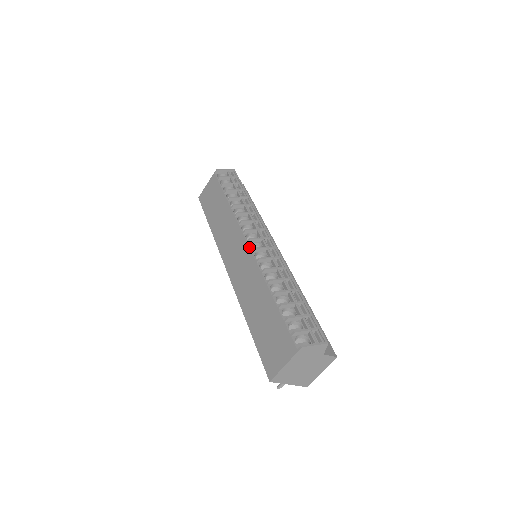
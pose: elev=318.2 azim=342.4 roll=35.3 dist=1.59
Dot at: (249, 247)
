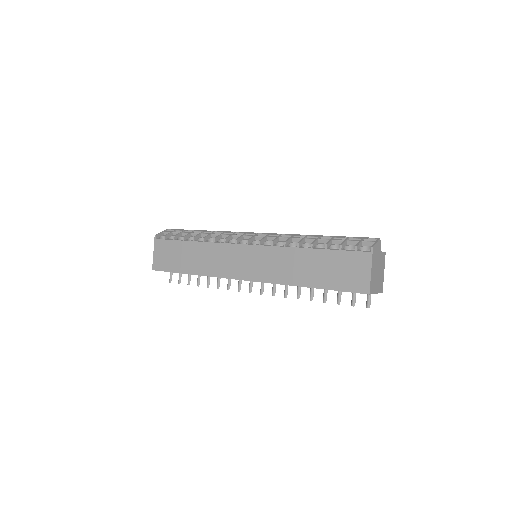
Dot at: (253, 245)
